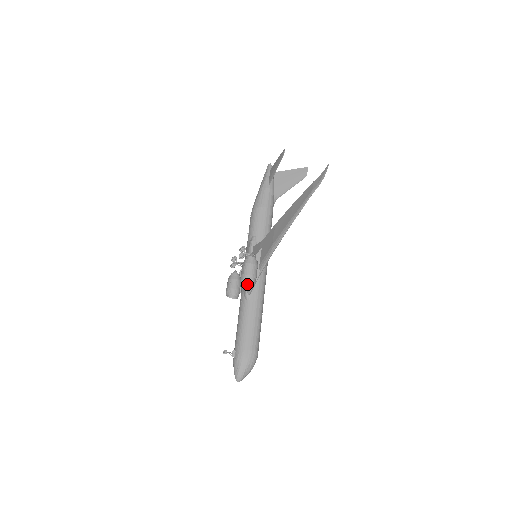
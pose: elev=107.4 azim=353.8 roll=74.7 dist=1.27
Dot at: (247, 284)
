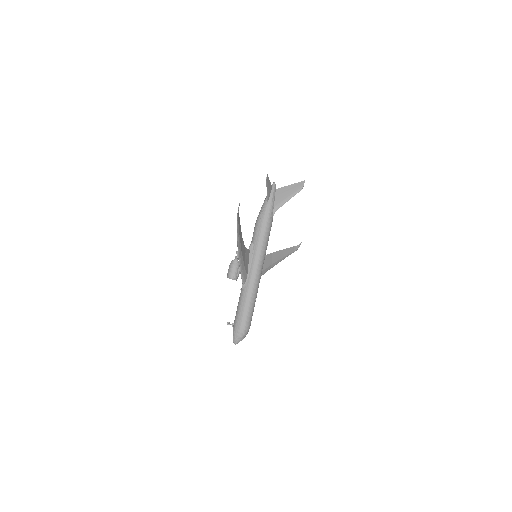
Dot at: occluded
